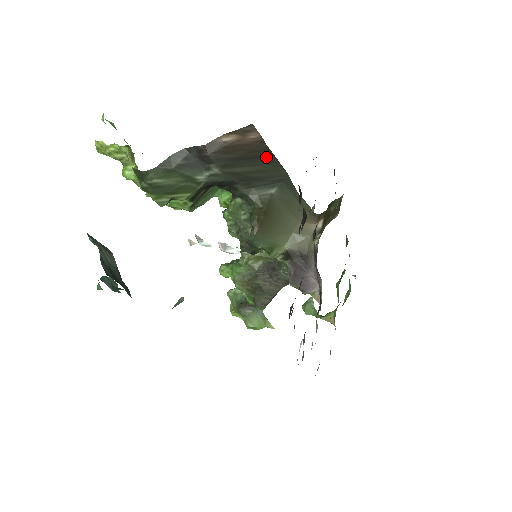
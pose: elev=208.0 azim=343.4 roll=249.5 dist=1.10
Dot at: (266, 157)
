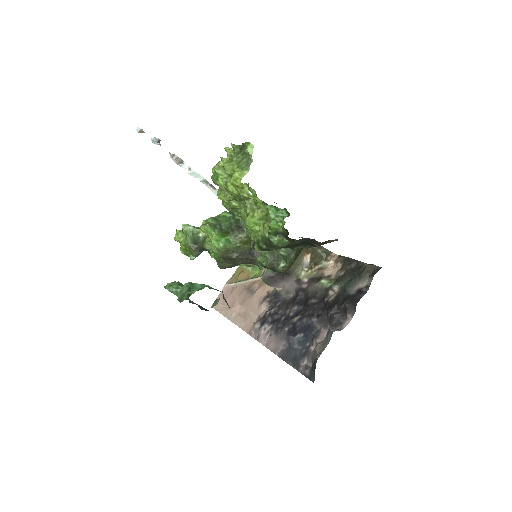
Dot at: occluded
